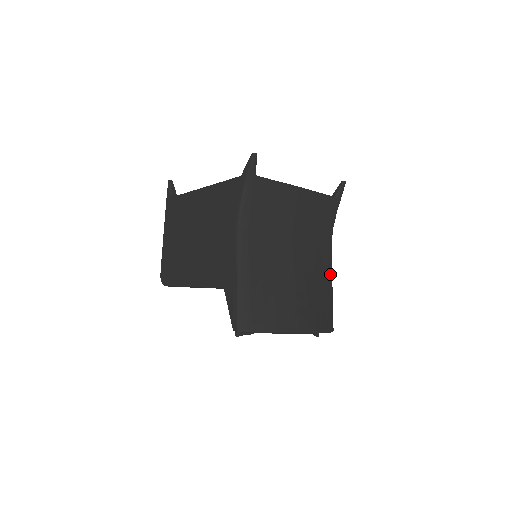
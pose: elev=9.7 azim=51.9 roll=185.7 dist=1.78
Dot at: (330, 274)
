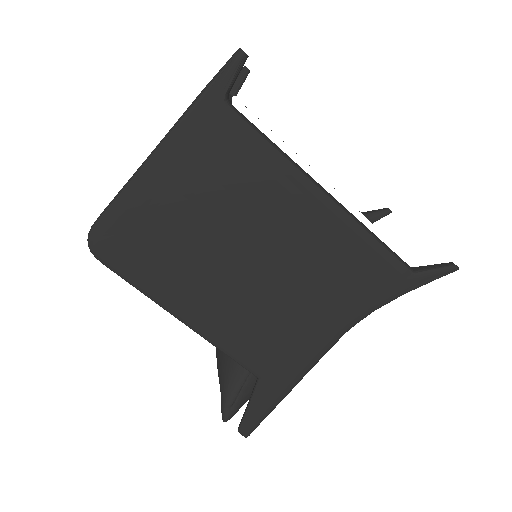
Dot at: occluded
